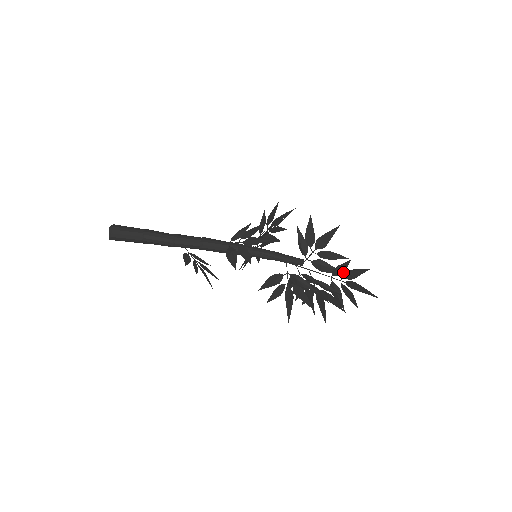
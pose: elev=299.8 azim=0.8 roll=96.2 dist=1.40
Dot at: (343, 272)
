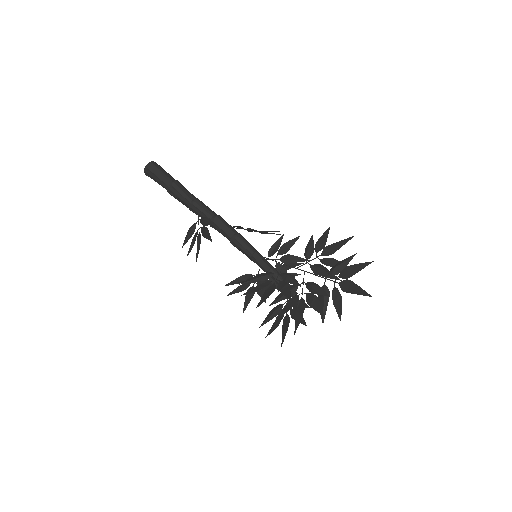
Dot at: (342, 270)
